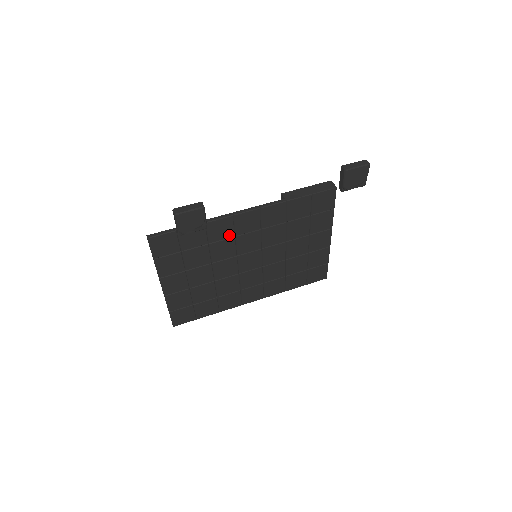
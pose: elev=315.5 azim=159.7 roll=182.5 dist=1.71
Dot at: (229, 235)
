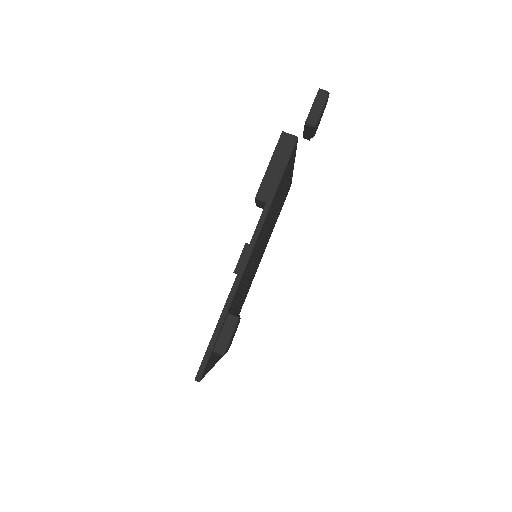
Dot at: (242, 283)
